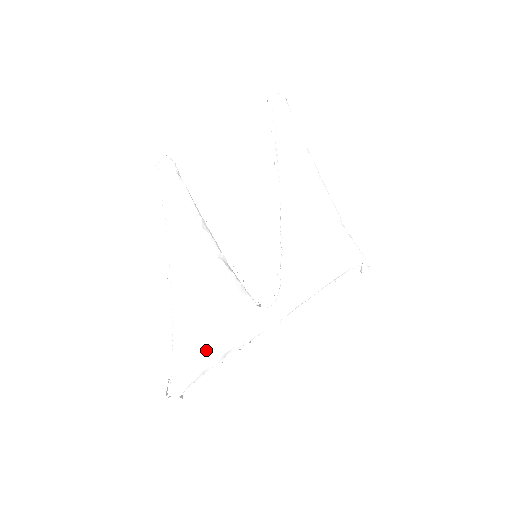
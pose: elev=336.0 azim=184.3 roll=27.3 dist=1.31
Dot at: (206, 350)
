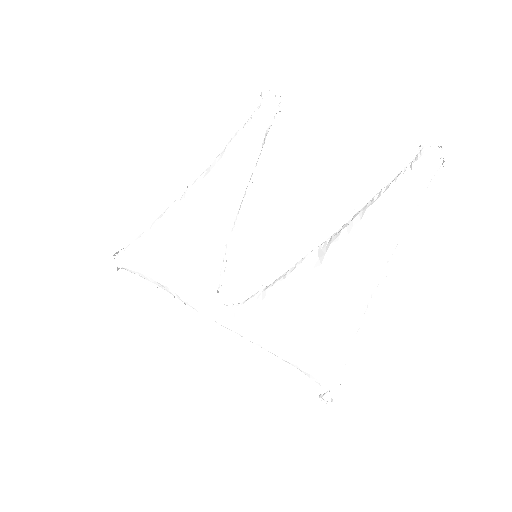
Dot at: (148, 261)
